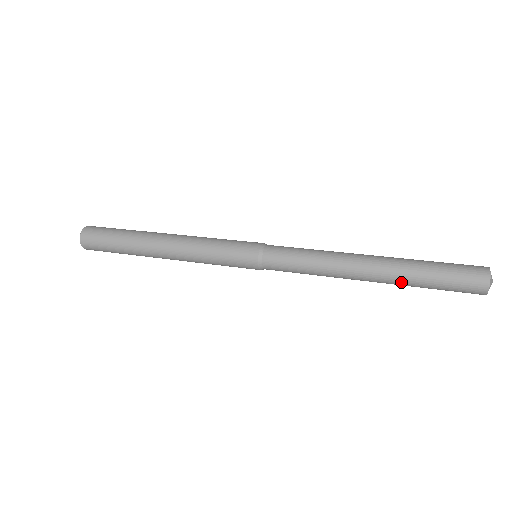
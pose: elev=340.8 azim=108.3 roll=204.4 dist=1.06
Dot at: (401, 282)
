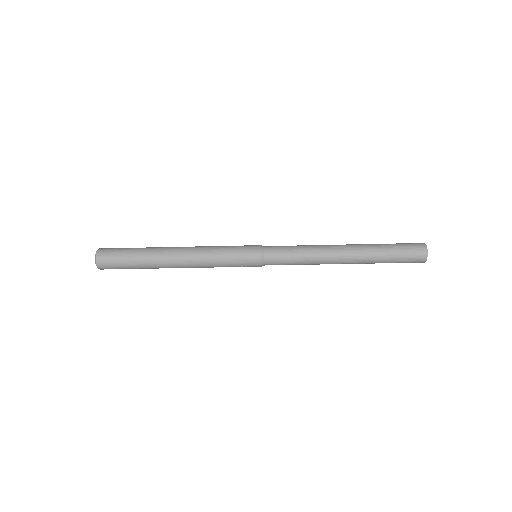
Dot at: (369, 249)
